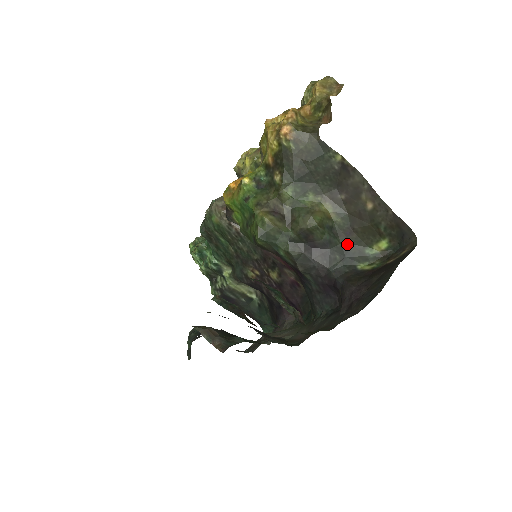
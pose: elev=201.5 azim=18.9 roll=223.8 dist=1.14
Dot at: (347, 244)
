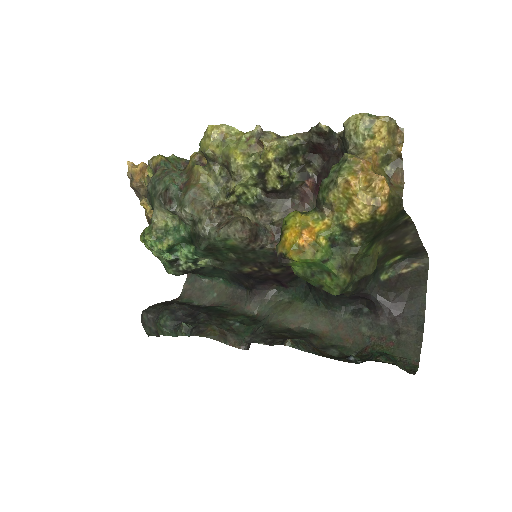
Dot at: (378, 265)
